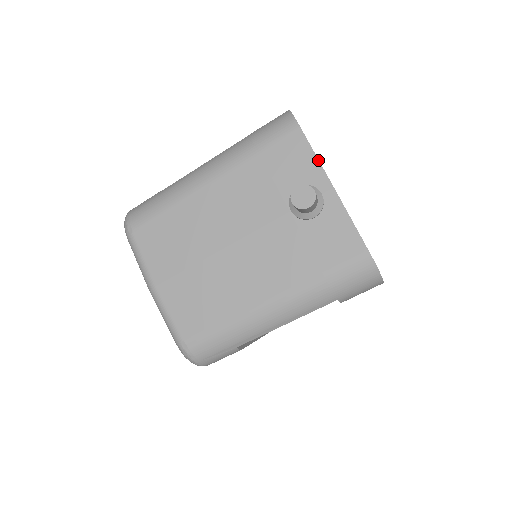
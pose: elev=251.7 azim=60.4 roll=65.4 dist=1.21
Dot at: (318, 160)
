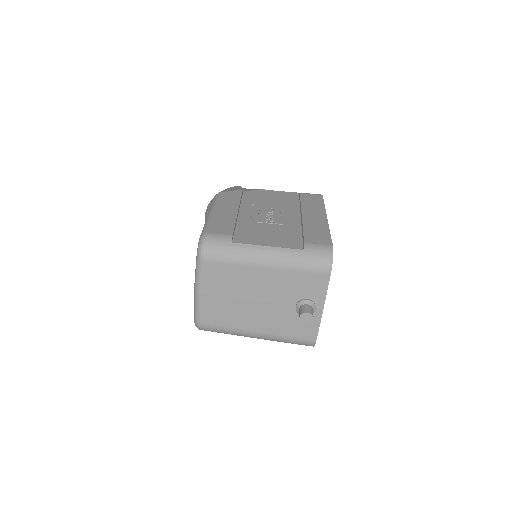
Dot at: (326, 294)
